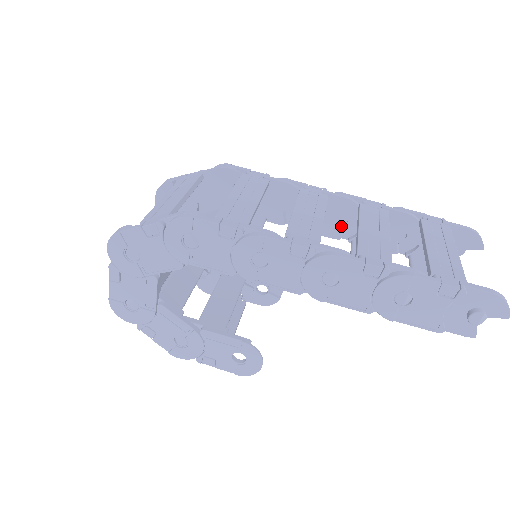
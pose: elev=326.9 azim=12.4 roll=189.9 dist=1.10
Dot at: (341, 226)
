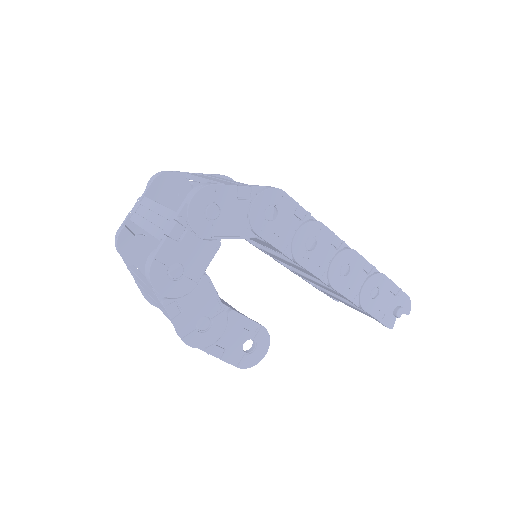
Dot at: occluded
